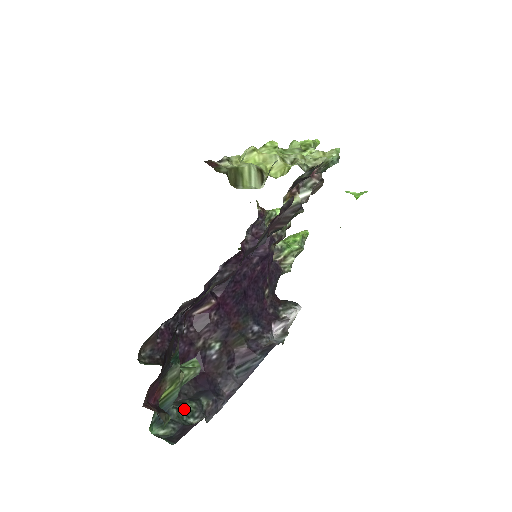
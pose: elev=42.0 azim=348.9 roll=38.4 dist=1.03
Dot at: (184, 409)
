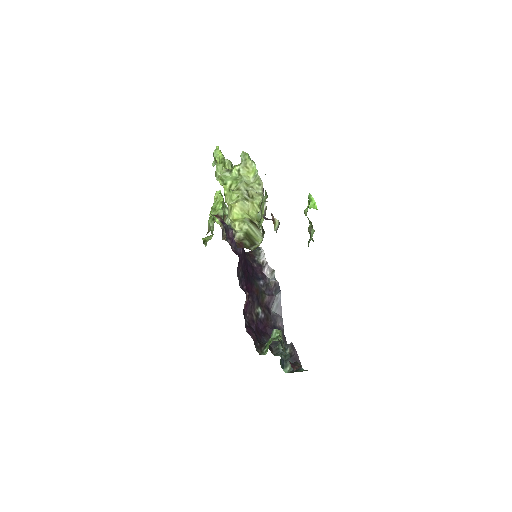
Dot at: (282, 351)
